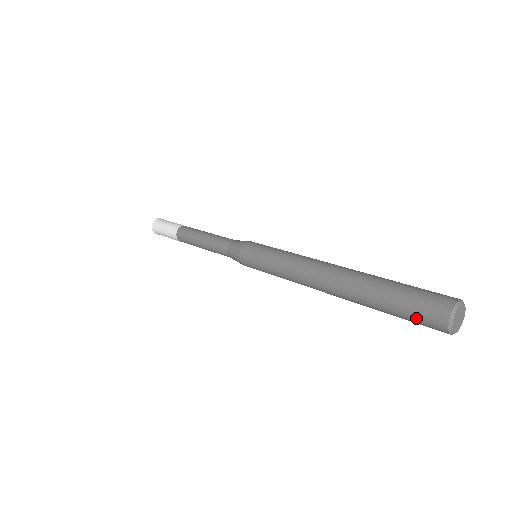
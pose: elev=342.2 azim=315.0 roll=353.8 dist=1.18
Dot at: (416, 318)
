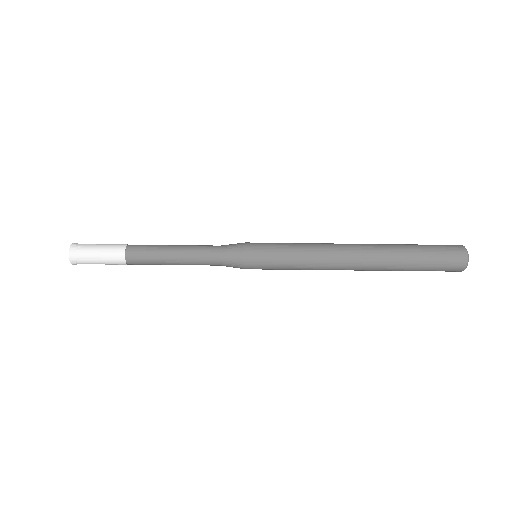
Dot at: (439, 245)
